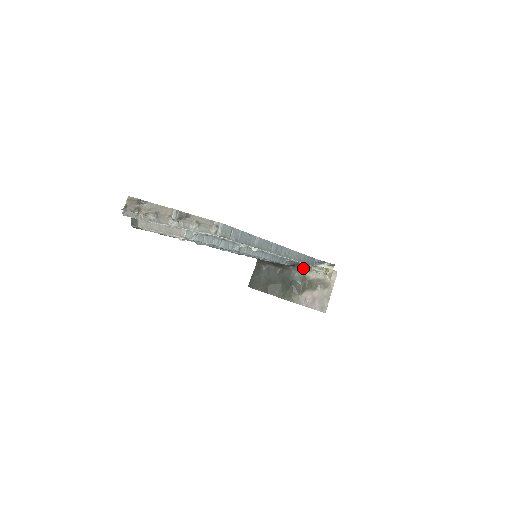
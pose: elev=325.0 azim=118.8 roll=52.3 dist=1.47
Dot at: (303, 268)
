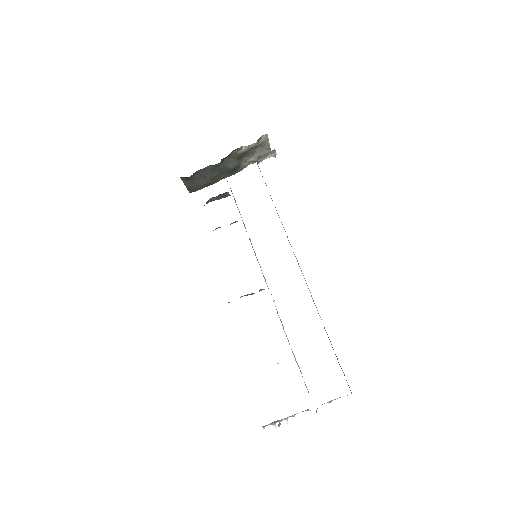
Dot at: (231, 152)
